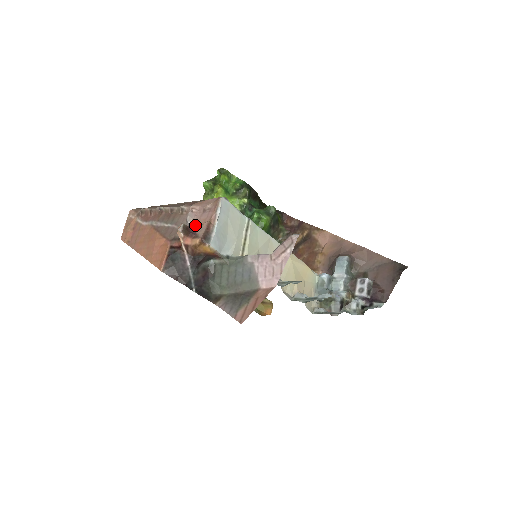
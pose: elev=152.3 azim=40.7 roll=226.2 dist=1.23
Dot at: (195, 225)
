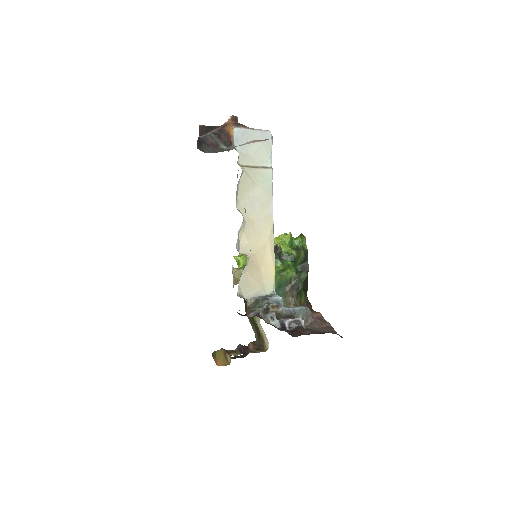
Dot at: occluded
